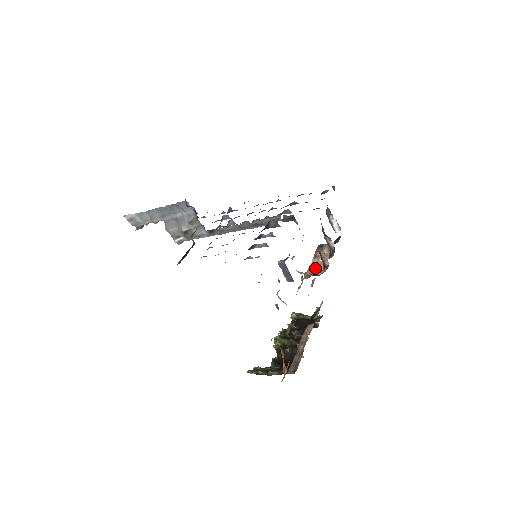
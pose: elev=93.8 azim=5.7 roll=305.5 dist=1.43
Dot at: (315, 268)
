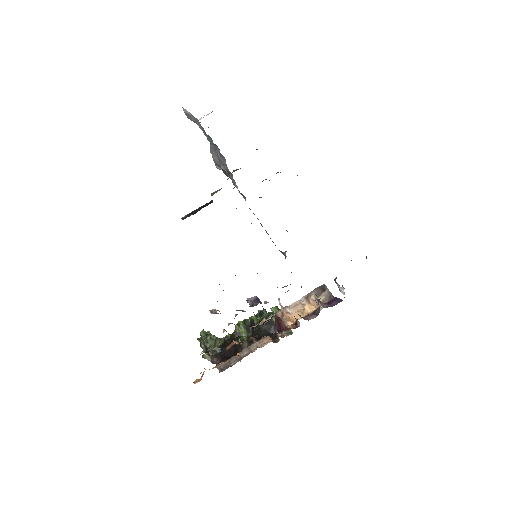
Dot at: (294, 311)
